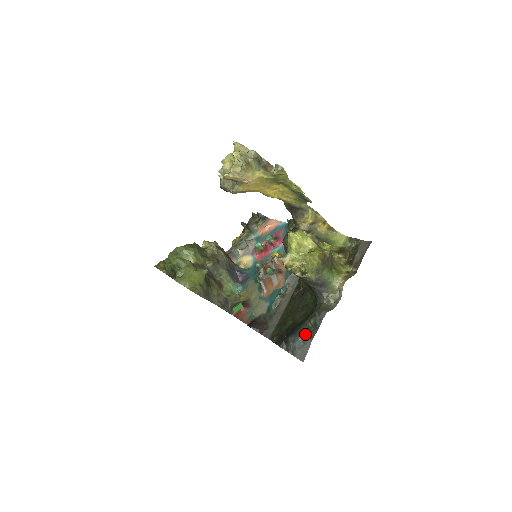
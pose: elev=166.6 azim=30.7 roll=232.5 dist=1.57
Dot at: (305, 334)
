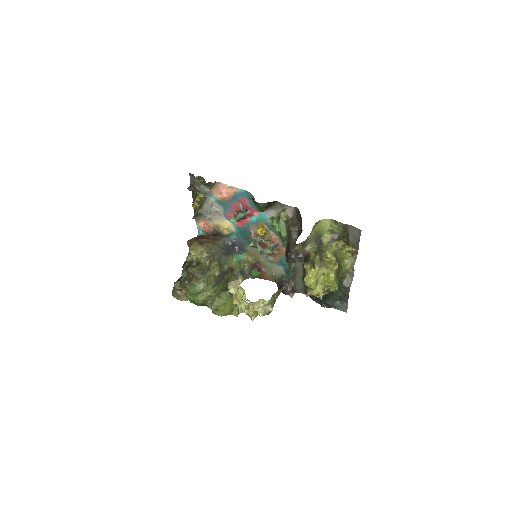
Dot at: (339, 300)
